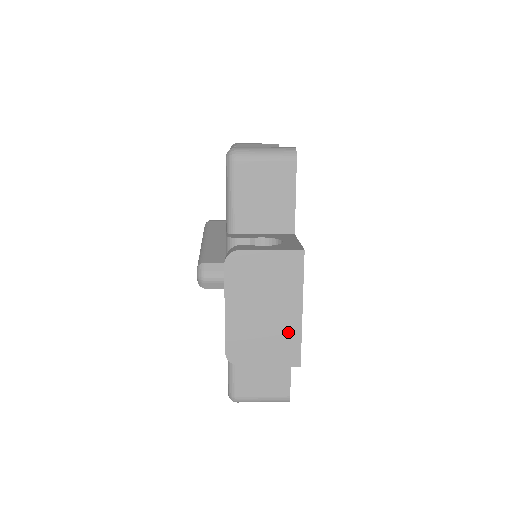
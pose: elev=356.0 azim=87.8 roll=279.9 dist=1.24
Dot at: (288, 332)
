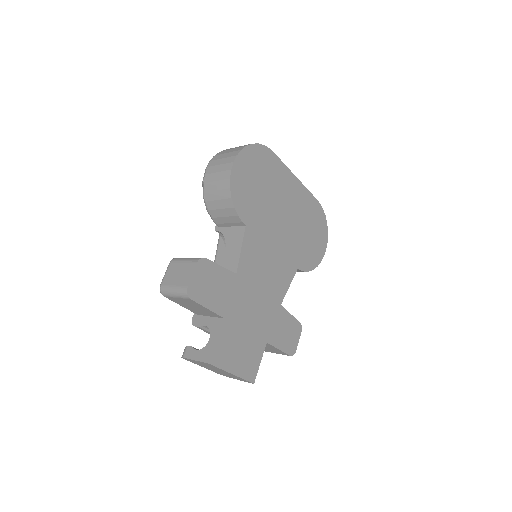
Dot at: occluded
